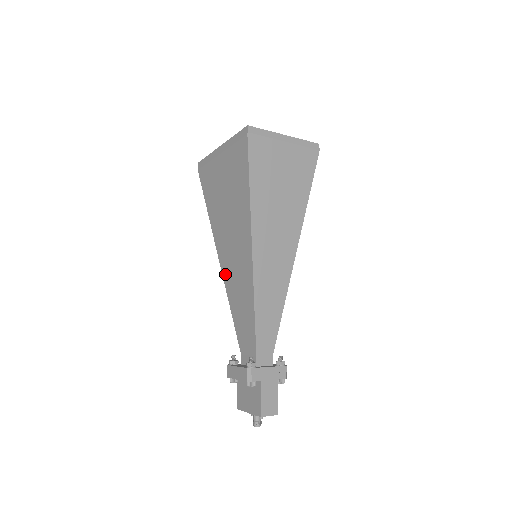
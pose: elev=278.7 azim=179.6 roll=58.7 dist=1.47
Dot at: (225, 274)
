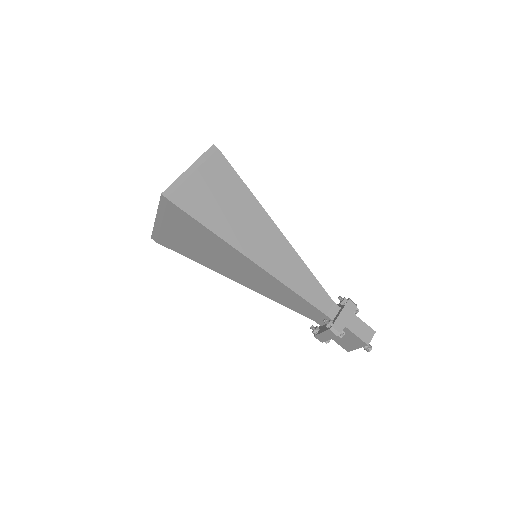
Dot at: (250, 287)
